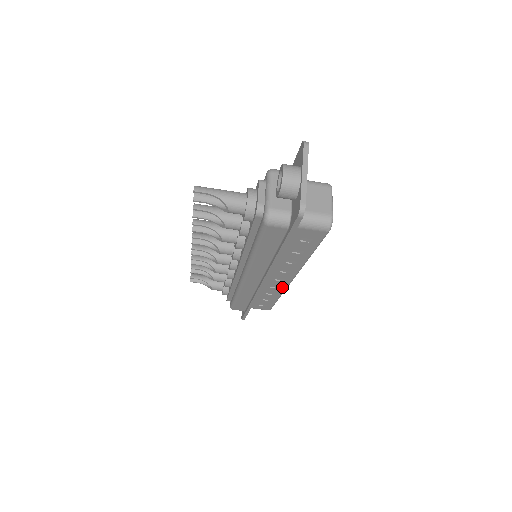
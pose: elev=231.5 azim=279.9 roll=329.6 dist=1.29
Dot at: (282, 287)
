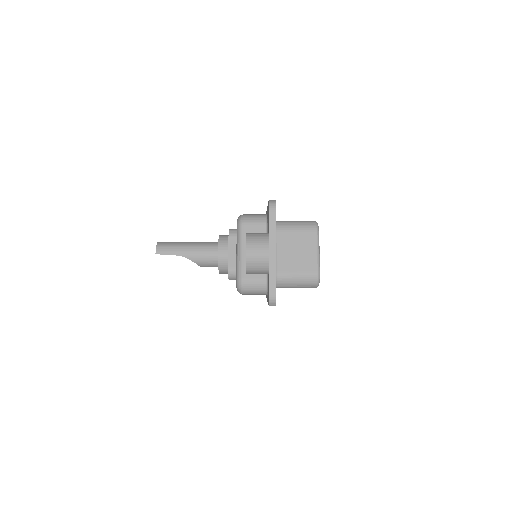
Dot at: occluded
